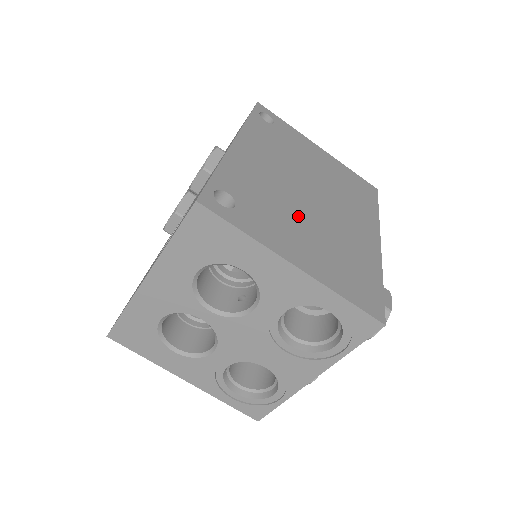
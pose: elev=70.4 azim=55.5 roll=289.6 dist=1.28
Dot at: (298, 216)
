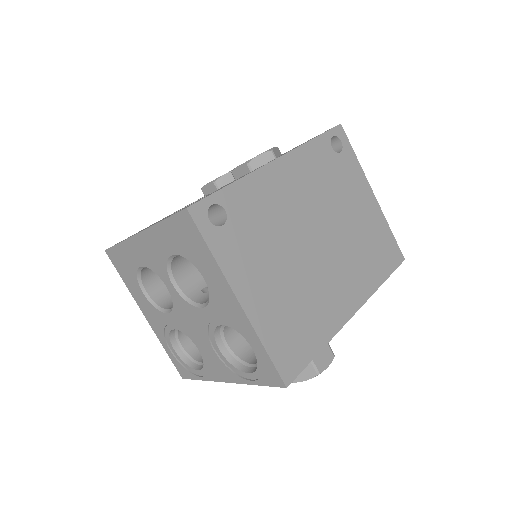
Dot at: (283, 256)
